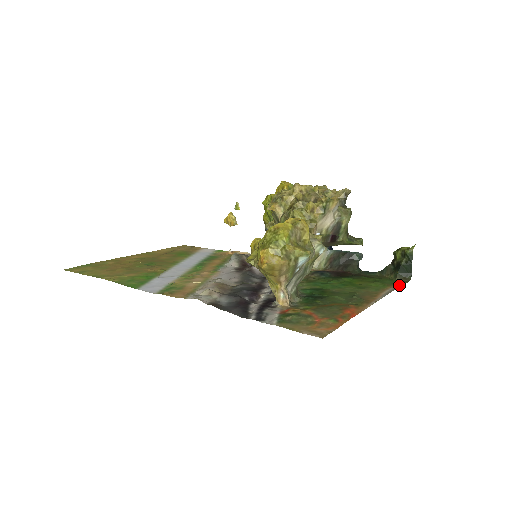
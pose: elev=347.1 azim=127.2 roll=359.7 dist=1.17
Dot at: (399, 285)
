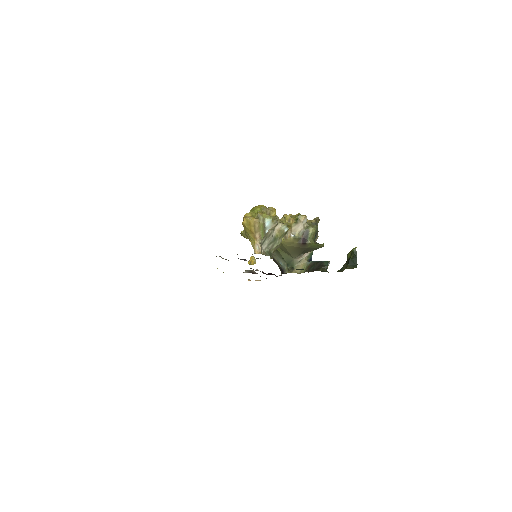
Dot at: occluded
